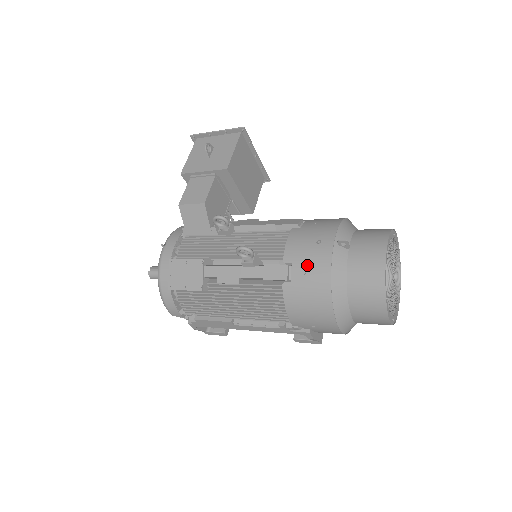
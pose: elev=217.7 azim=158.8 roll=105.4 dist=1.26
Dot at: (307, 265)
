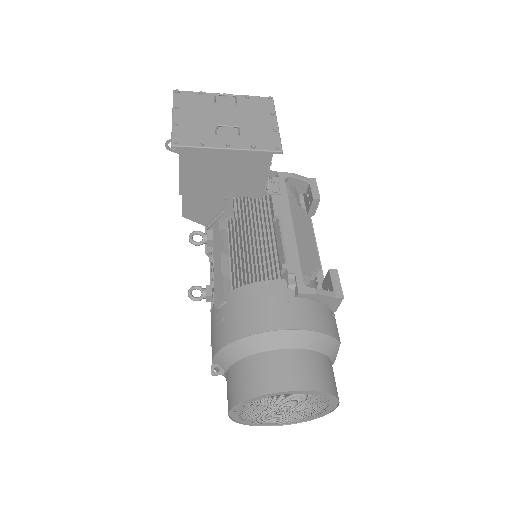
Dot at: occluded
